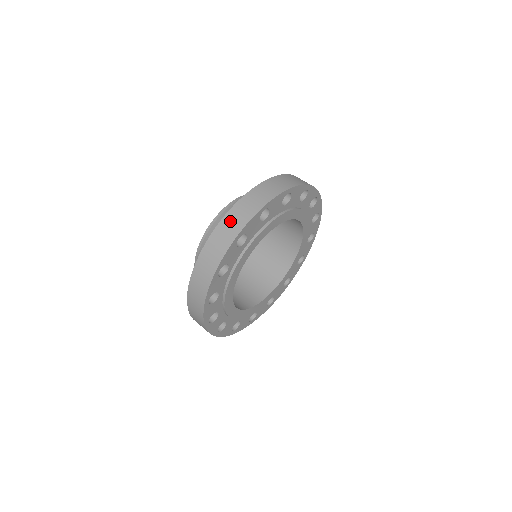
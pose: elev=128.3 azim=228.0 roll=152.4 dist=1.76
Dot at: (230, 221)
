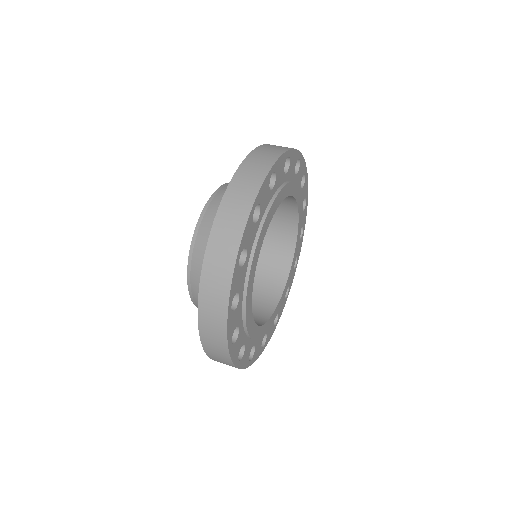
Dot at: (274, 145)
